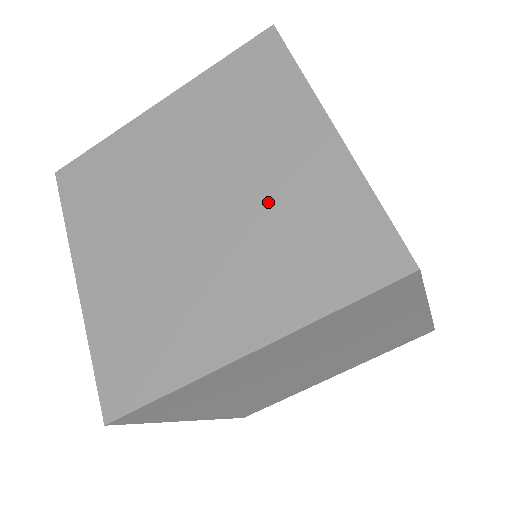
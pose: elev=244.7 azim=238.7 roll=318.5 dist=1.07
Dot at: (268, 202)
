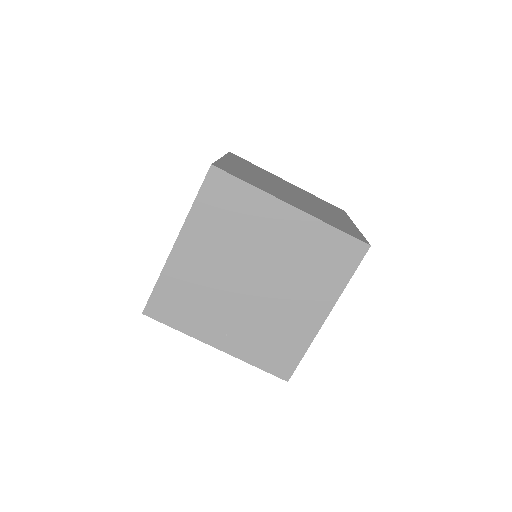
Dot at: (322, 210)
